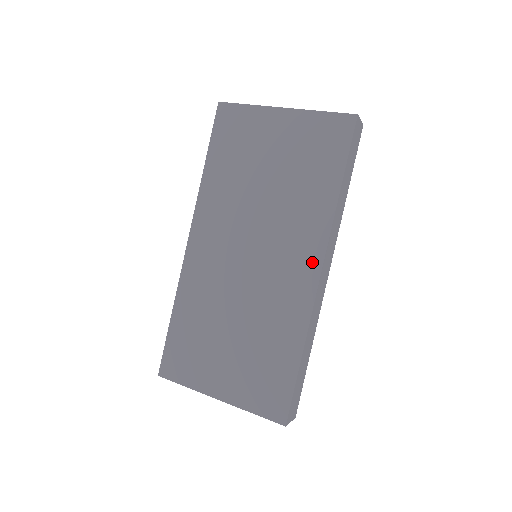
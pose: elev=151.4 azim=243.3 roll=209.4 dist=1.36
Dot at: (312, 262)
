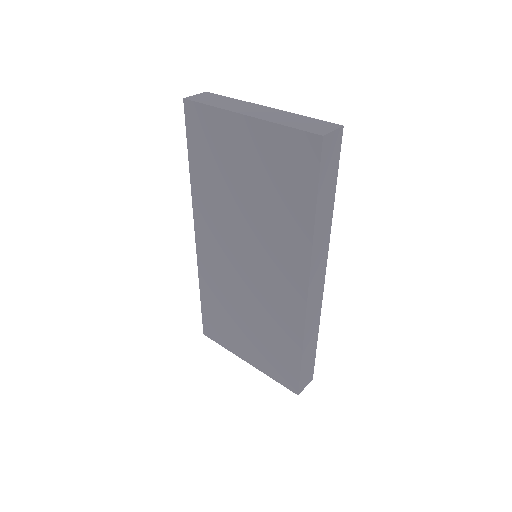
Dot at: (299, 282)
